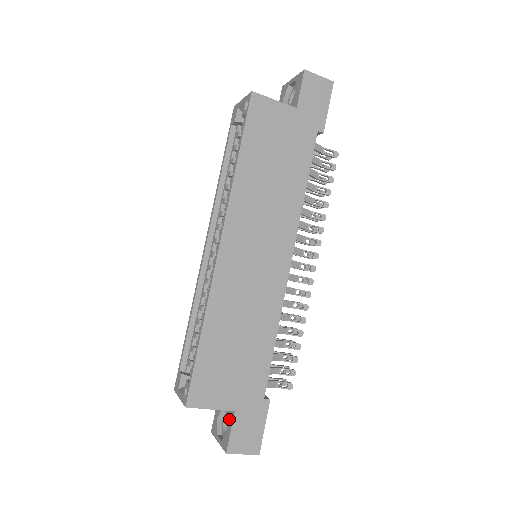
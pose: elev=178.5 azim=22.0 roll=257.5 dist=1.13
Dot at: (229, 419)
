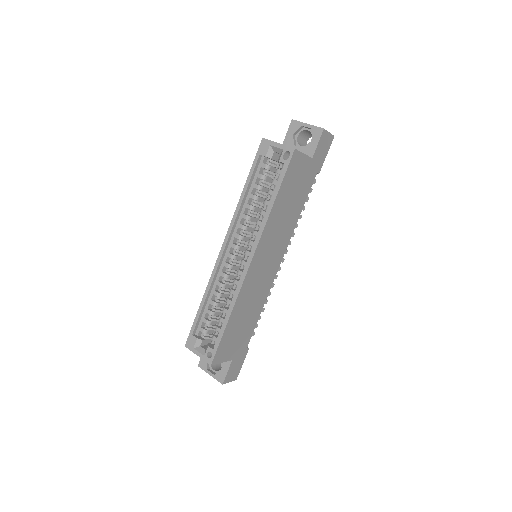
Dot at: (225, 363)
